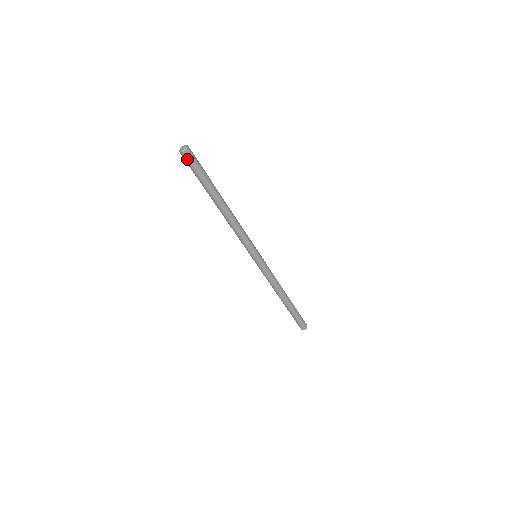
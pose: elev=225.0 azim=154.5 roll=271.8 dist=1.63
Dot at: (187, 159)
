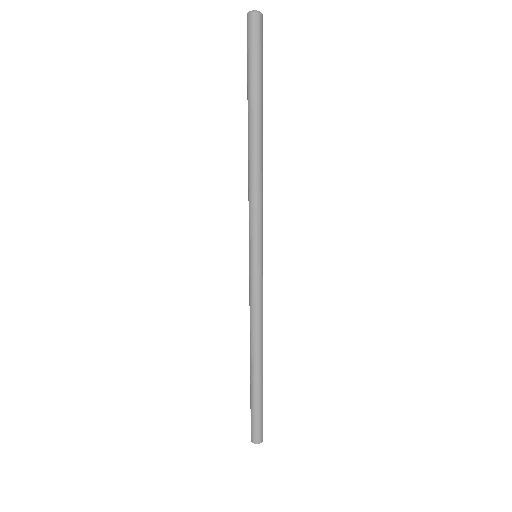
Dot at: (260, 28)
